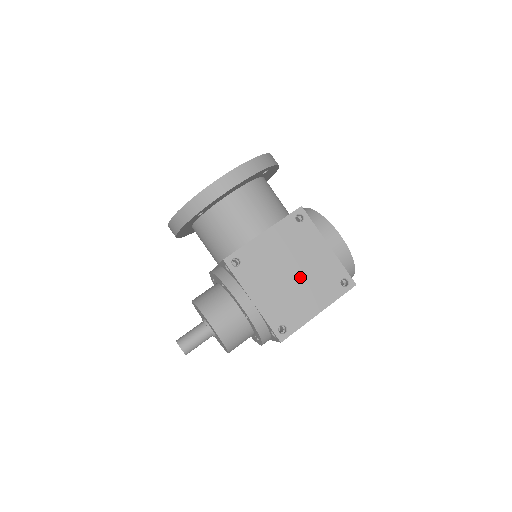
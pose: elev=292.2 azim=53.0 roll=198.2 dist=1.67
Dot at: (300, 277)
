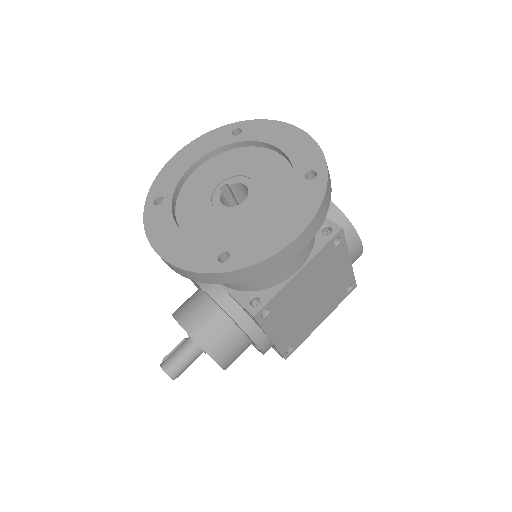
Dot at: (317, 300)
